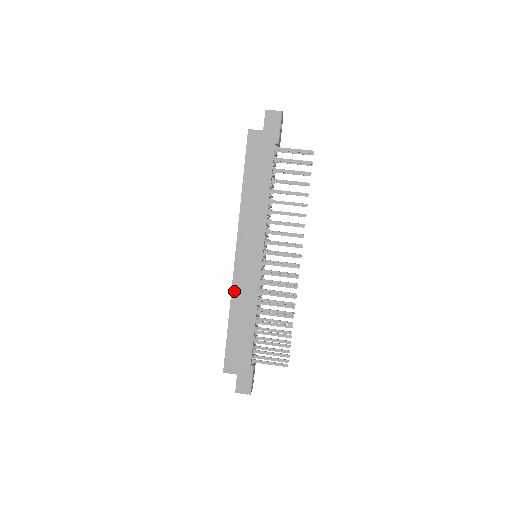
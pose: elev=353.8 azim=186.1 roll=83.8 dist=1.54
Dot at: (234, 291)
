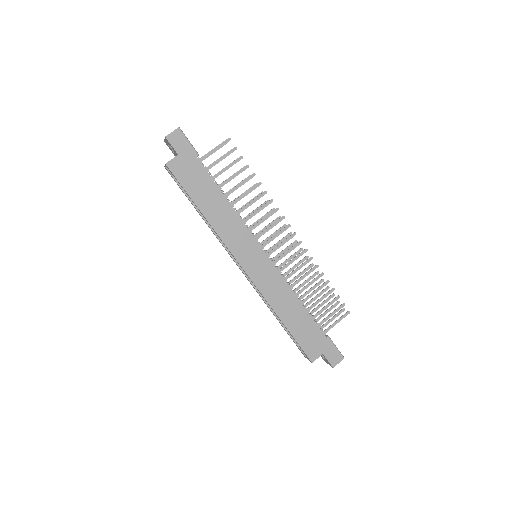
Dot at: (266, 297)
